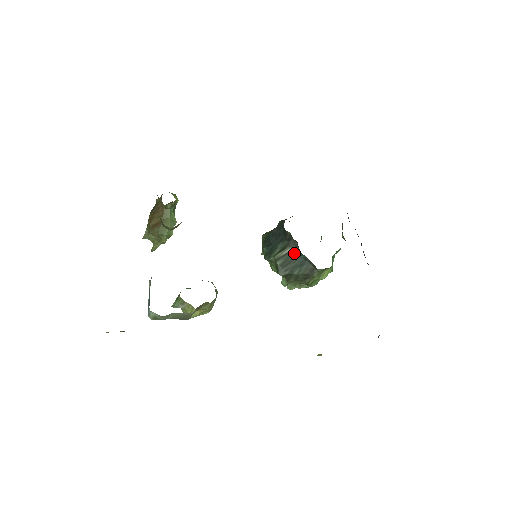
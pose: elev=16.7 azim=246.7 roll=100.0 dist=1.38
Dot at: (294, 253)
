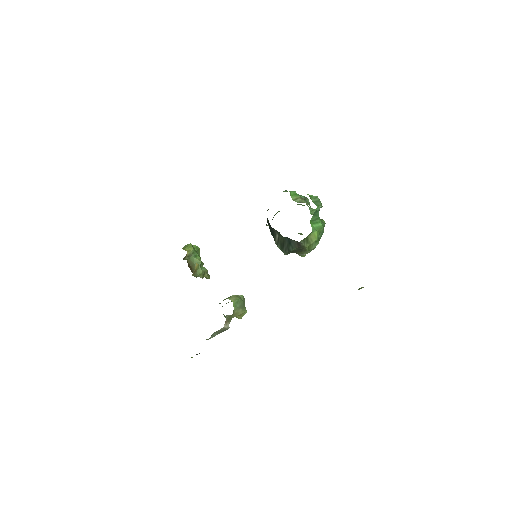
Dot at: (281, 237)
